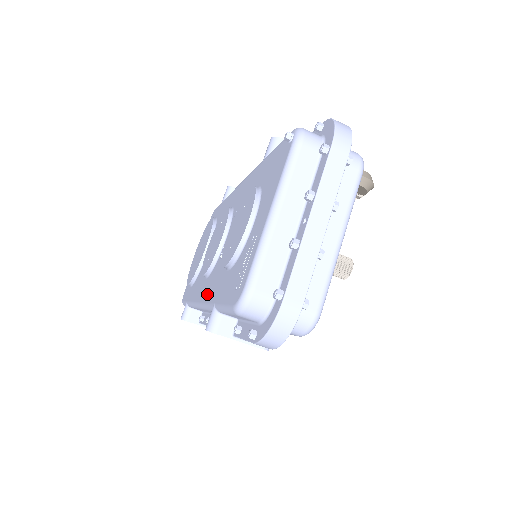
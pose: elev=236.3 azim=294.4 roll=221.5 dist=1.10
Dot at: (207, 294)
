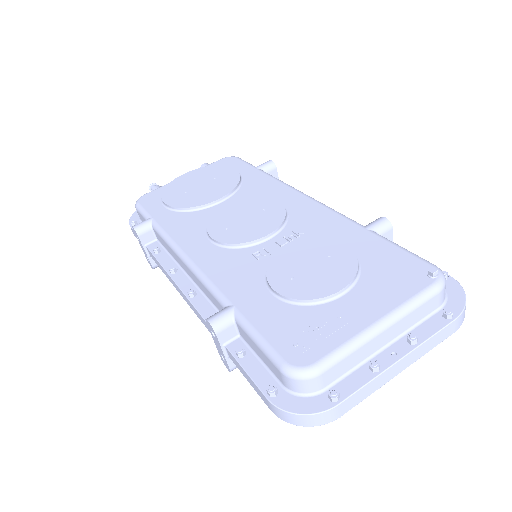
Dot at: (215, 271)
